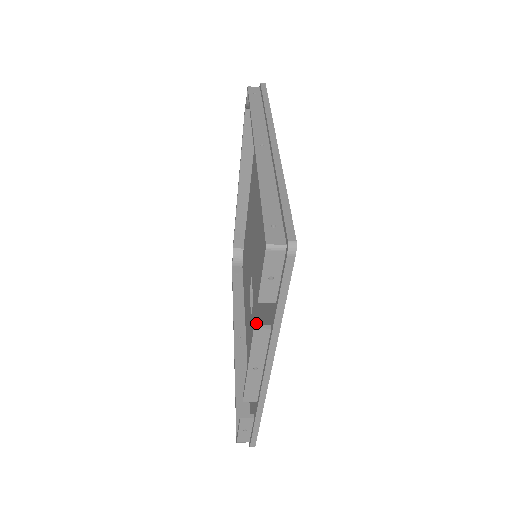
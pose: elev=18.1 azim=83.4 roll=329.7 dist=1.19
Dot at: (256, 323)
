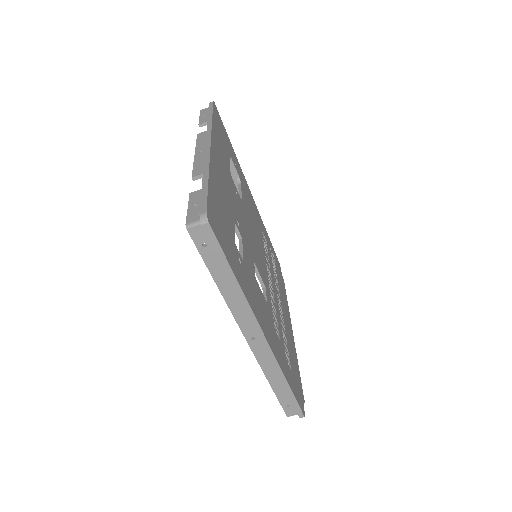
Dot at: occluded
